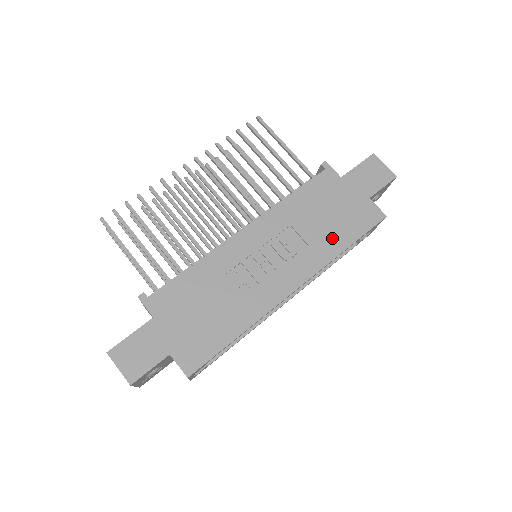
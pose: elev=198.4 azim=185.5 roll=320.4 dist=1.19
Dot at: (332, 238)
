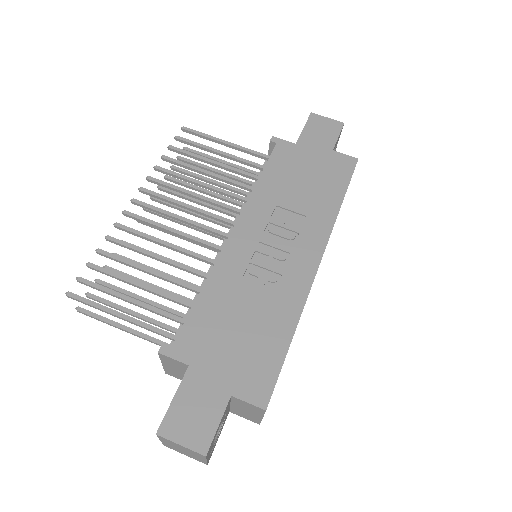
Dot at: (323, 199)
